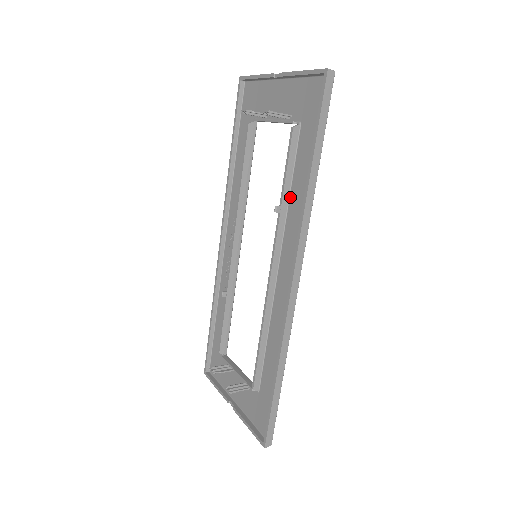
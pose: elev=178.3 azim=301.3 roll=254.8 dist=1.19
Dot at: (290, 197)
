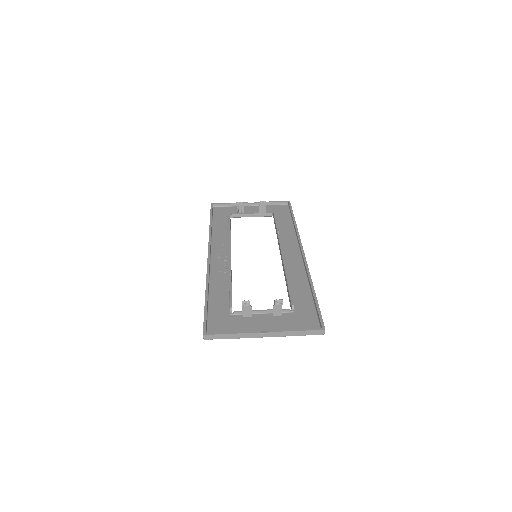
Dot at: (279, 233)
